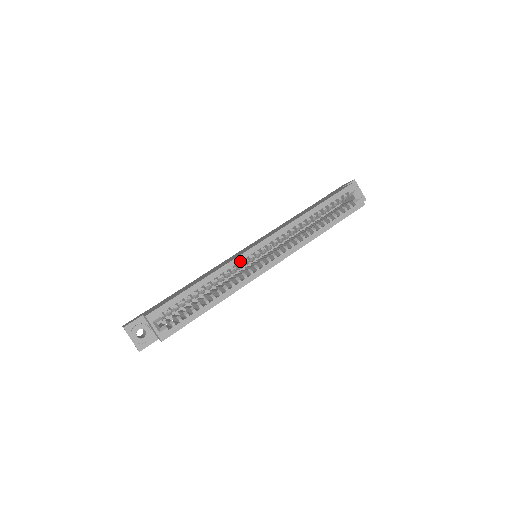
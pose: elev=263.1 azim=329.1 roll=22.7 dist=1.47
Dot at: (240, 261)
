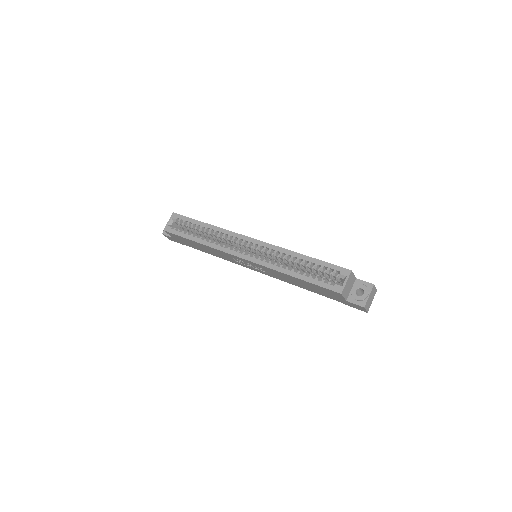
Dot at: (236, 239)
